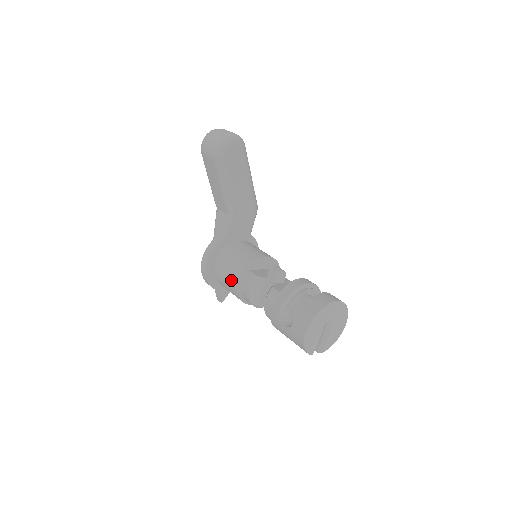
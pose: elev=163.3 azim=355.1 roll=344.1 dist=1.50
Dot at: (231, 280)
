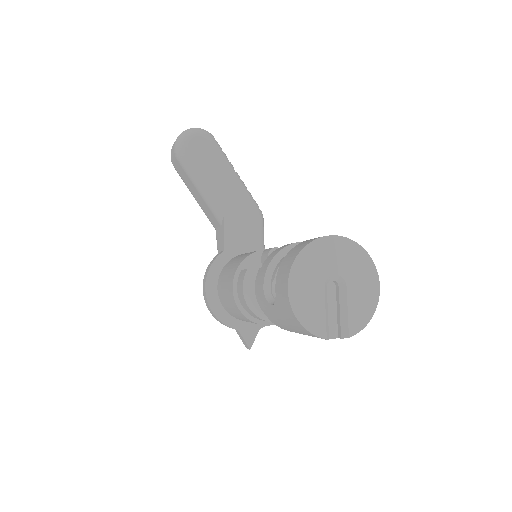
Dot at: (228, 294)
